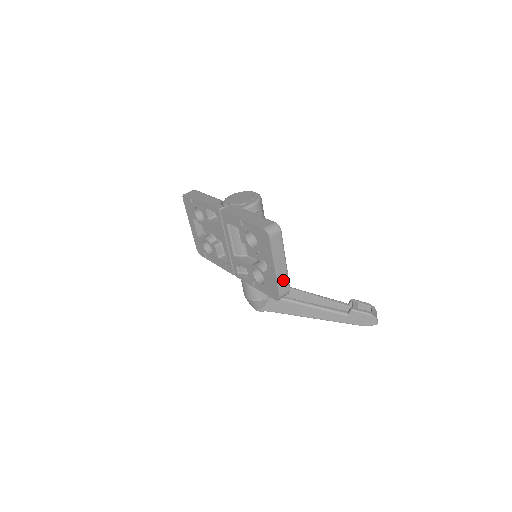
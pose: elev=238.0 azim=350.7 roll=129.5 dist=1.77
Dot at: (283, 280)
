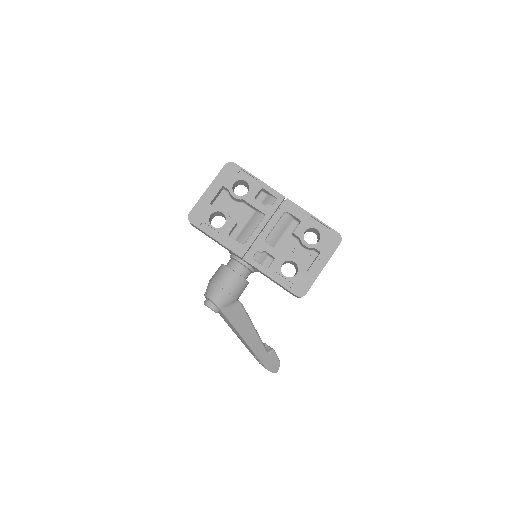
Dot at: occluded
